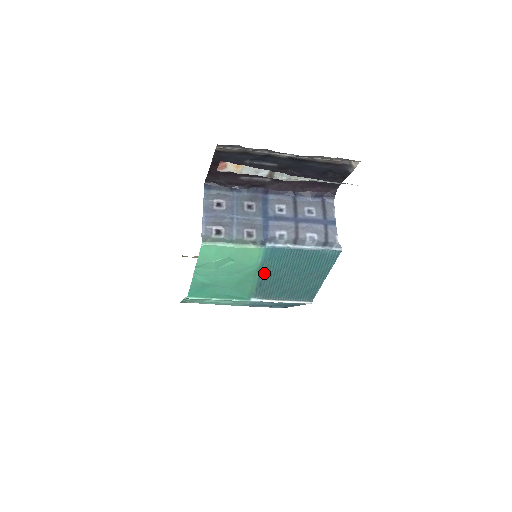
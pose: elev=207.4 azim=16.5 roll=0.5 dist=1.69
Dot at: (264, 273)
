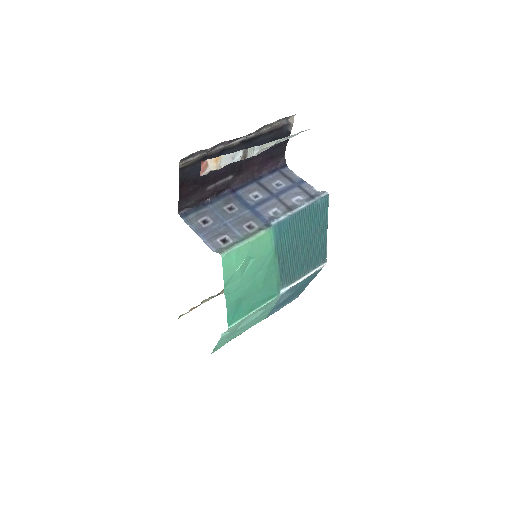
Dot at: (281, 256)
